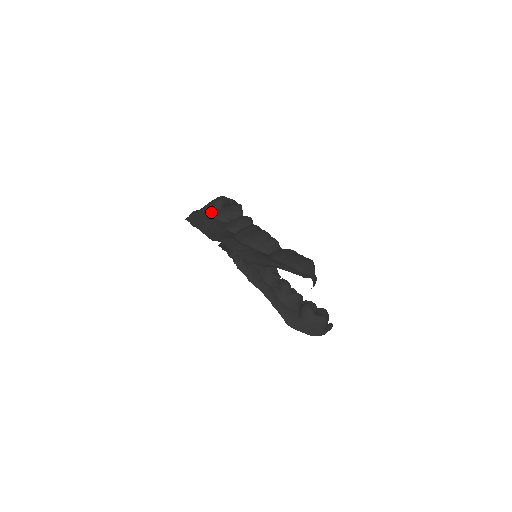
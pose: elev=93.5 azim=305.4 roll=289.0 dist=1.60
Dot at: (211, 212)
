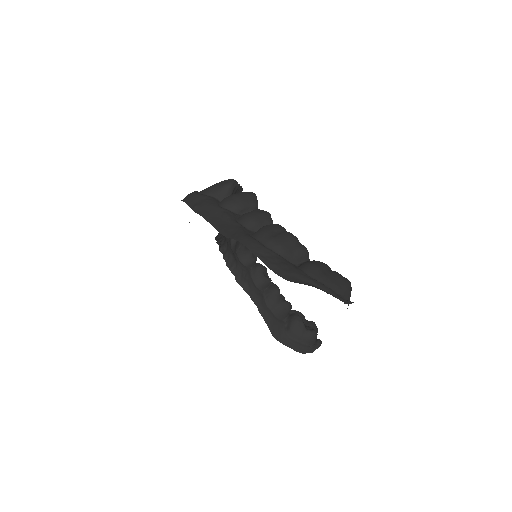
Dot at: (217, 197)
